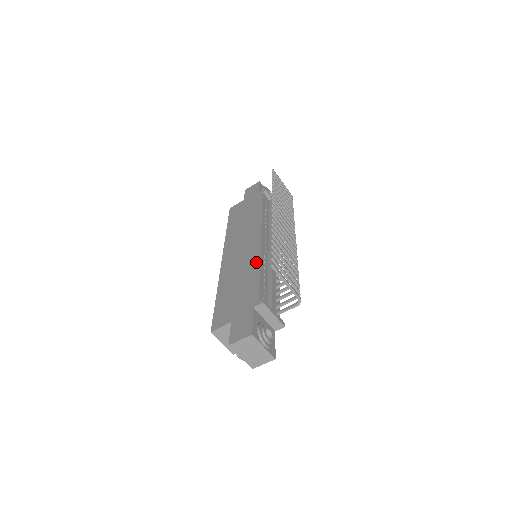
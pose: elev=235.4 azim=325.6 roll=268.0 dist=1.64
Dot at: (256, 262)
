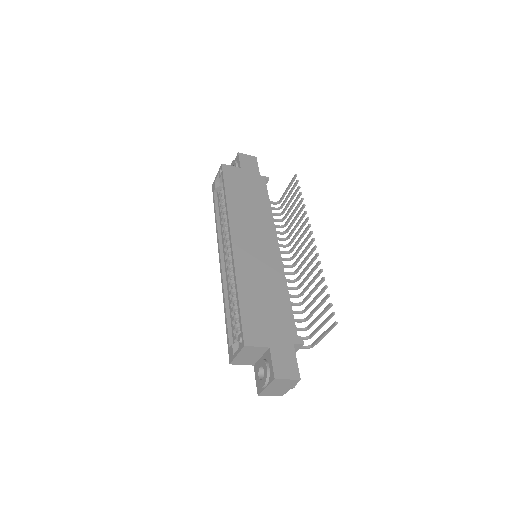
Dot at: (282, 281)
